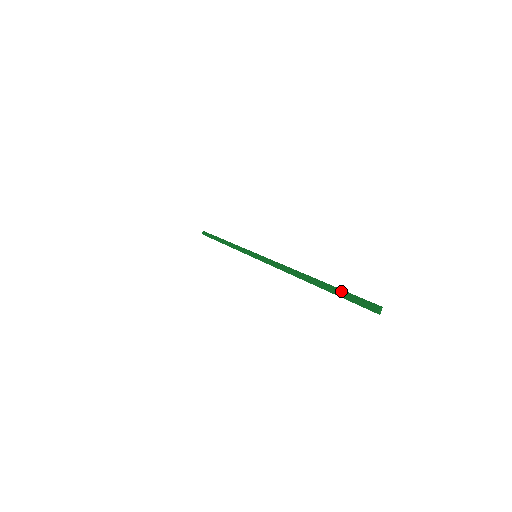
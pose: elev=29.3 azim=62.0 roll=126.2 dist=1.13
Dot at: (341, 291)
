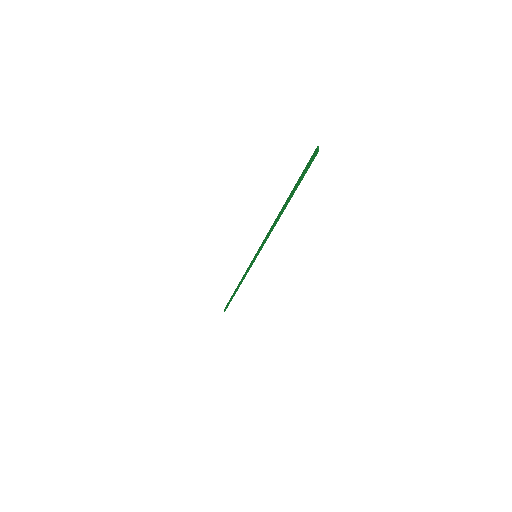
Dot at: (299, 178)
